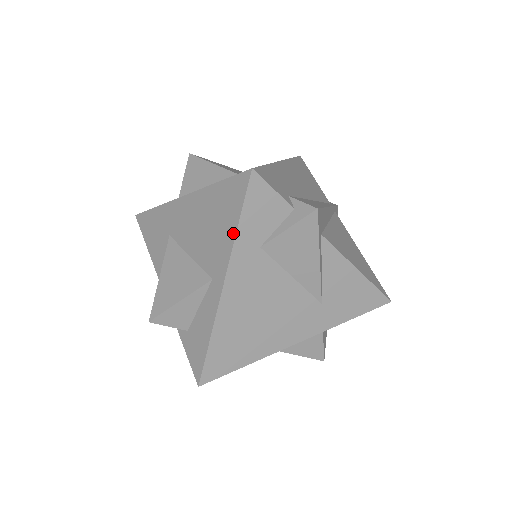
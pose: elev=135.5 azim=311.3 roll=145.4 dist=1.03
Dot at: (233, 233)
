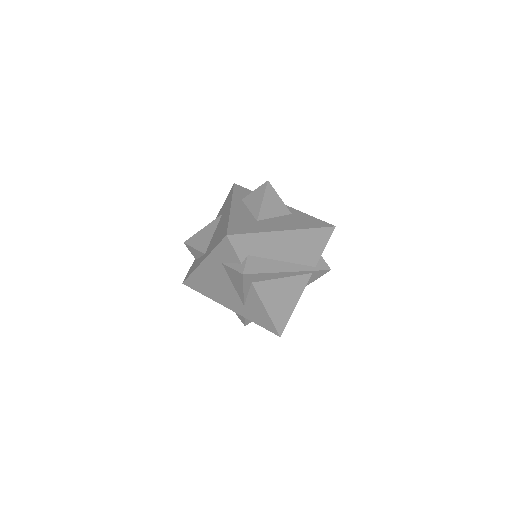
Dot at: (213, 248)
